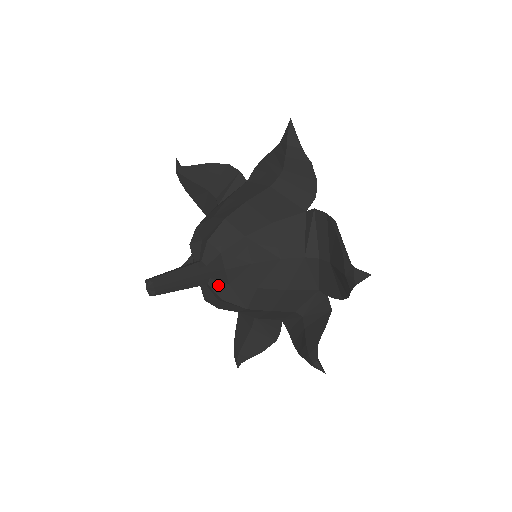
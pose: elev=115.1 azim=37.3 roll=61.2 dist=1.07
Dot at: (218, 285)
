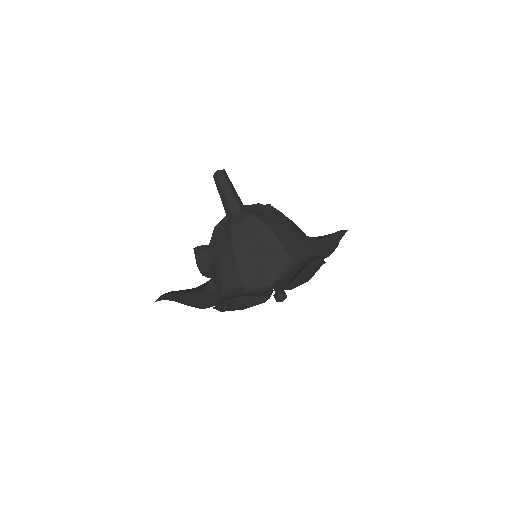
Dot at: (237, 219)
